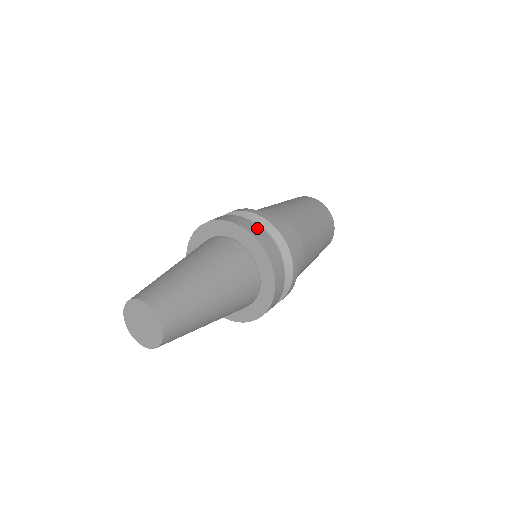
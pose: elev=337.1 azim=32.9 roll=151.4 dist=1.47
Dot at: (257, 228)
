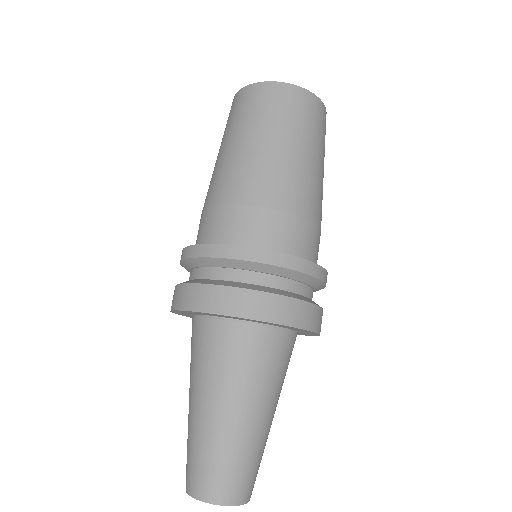
Dot at: (321, 315)
